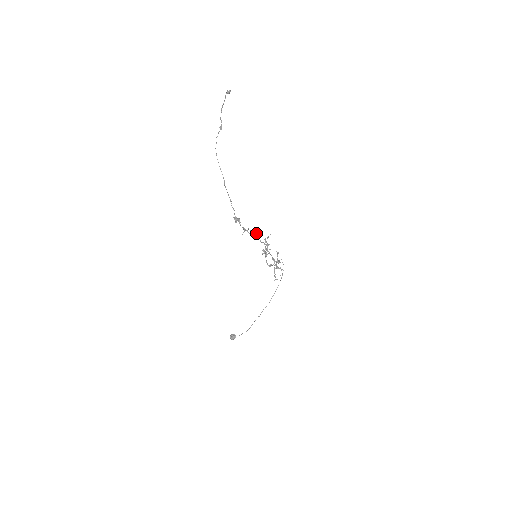
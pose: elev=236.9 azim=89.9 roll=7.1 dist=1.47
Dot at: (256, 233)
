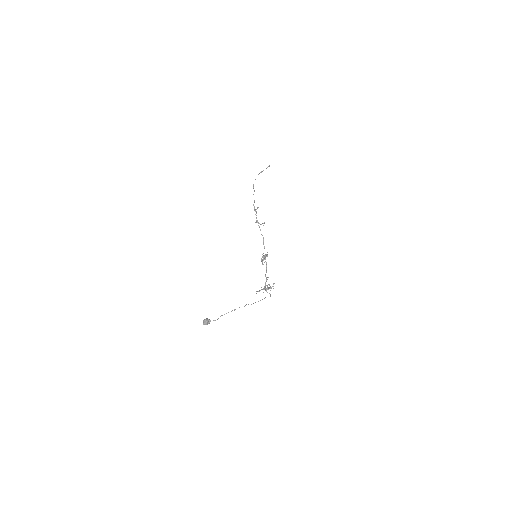
Dot at: (262, 235)
